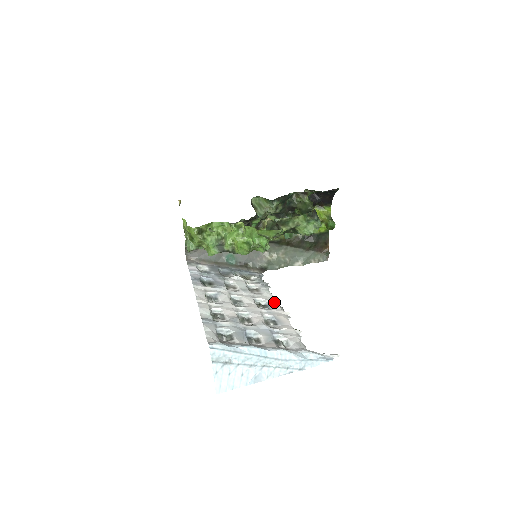
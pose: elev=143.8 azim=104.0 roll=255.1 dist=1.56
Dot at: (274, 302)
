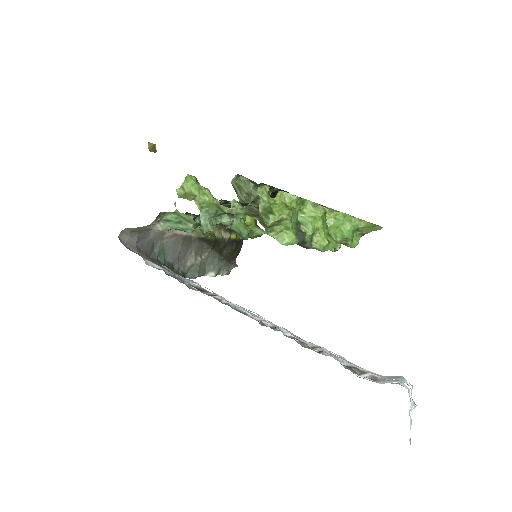
Dot at: occluded
